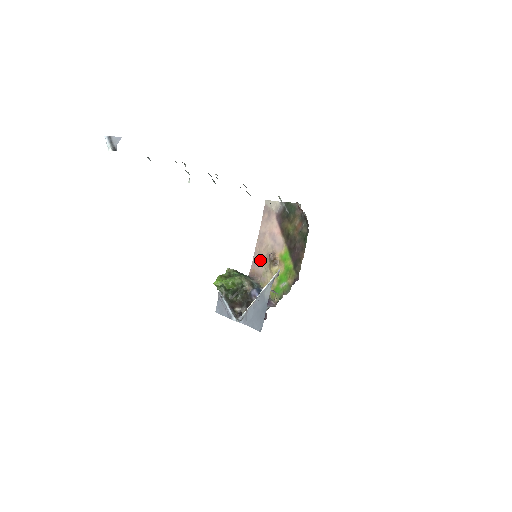
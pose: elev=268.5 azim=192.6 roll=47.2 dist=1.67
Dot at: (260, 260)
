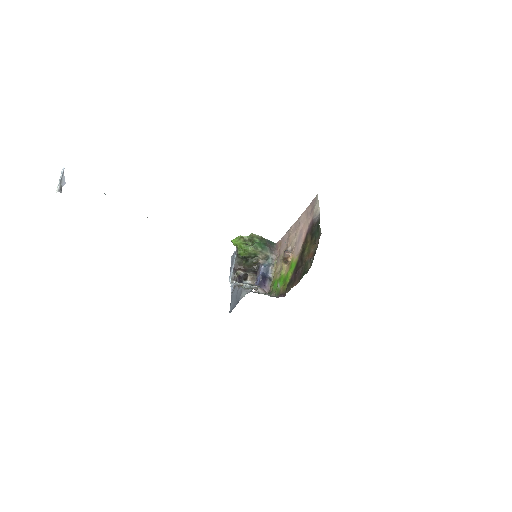
Dot at: (286, 242)
